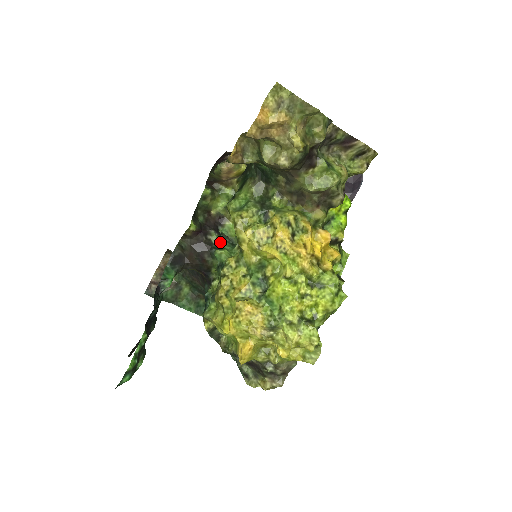
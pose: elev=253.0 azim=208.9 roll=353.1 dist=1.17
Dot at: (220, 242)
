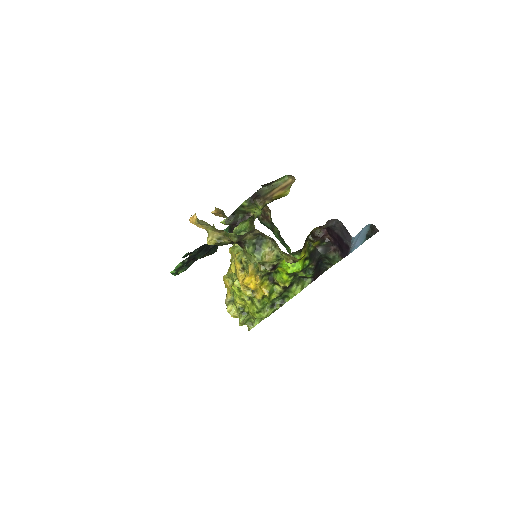
Dot at: occluded
